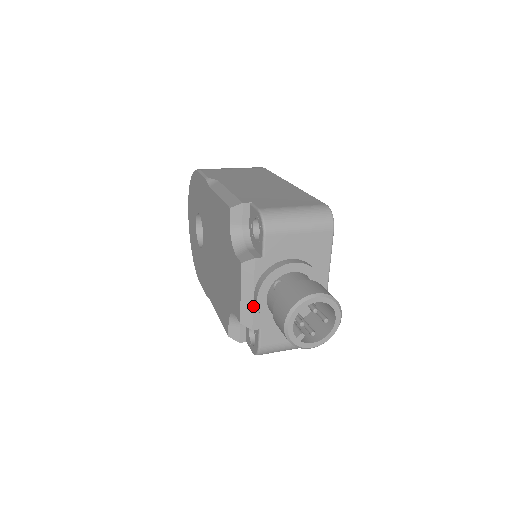
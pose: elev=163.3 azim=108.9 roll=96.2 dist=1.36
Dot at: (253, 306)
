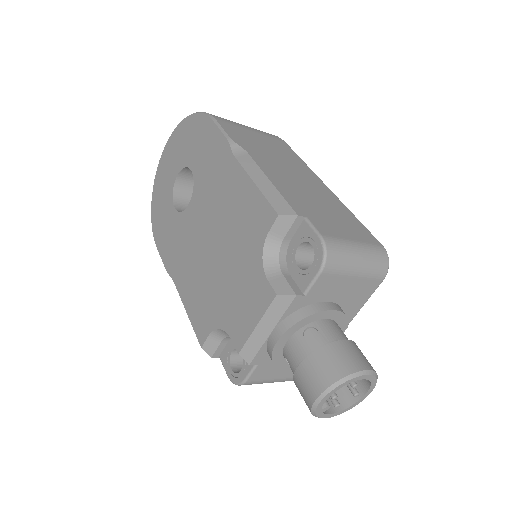
Dot at: (264, 342)
